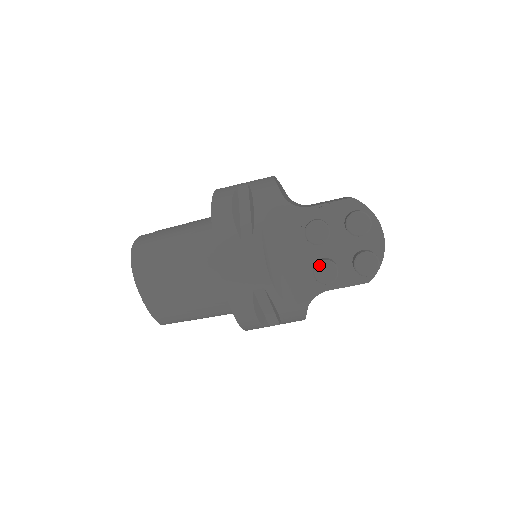
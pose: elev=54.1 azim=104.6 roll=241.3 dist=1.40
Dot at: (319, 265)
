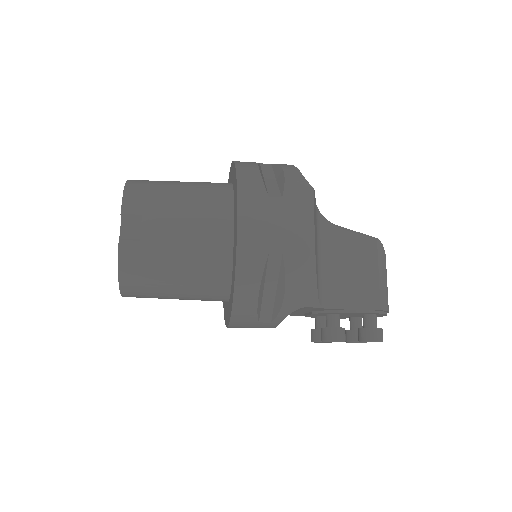
Dot at: occluded
